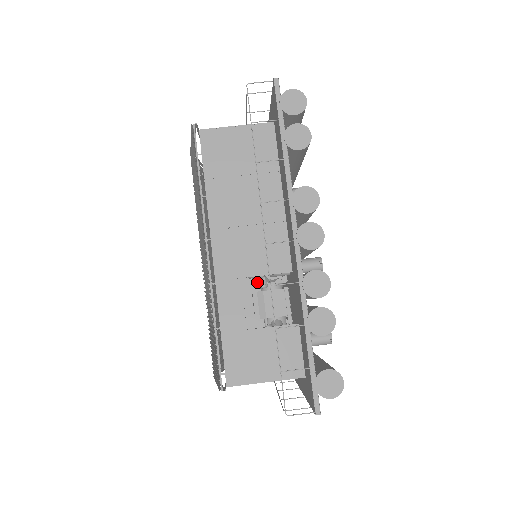
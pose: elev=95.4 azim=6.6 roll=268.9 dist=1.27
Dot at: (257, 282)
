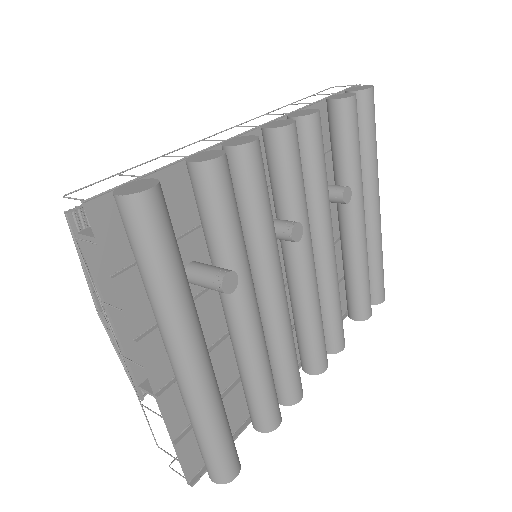
Dot at: occluded
